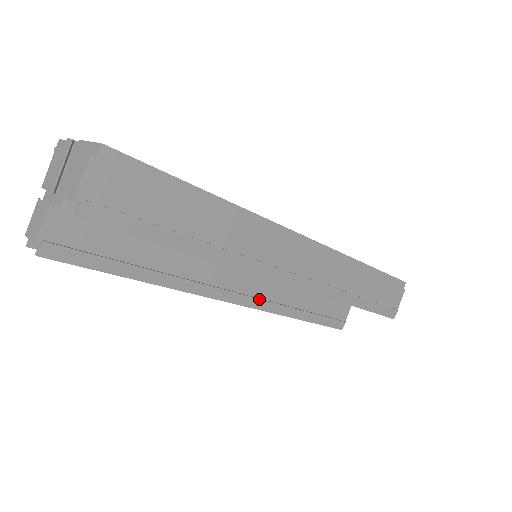
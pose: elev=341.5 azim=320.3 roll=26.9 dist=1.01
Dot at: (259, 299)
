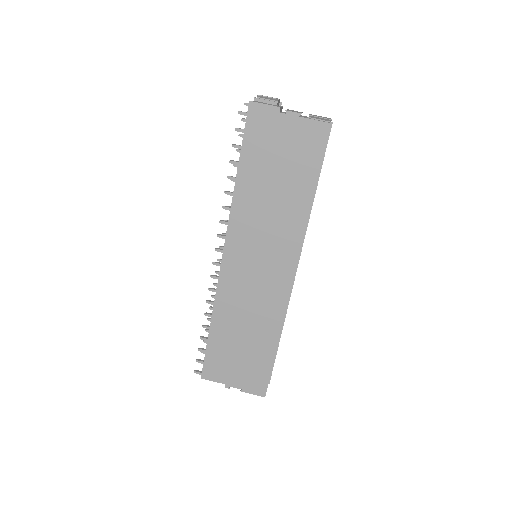
Dot at: occluded
